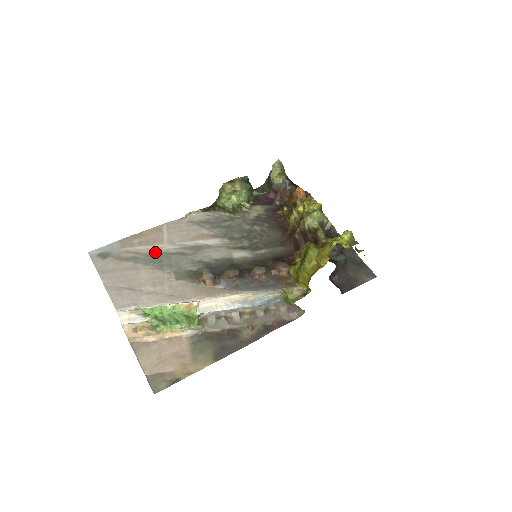
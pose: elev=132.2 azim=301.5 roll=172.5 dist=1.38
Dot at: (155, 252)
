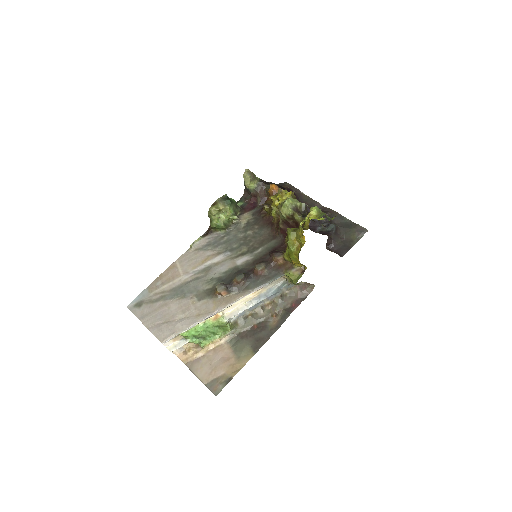
Dot at: (176, 286)
